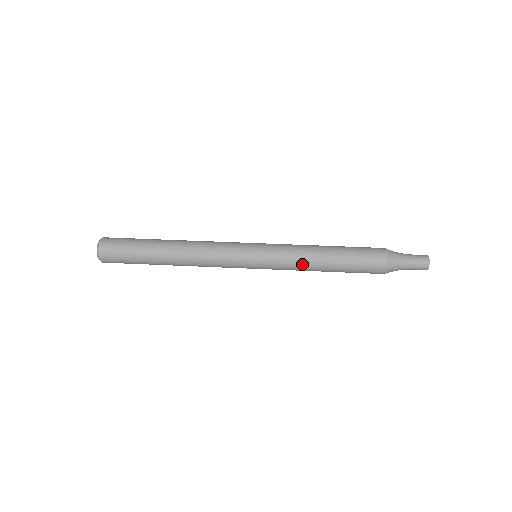
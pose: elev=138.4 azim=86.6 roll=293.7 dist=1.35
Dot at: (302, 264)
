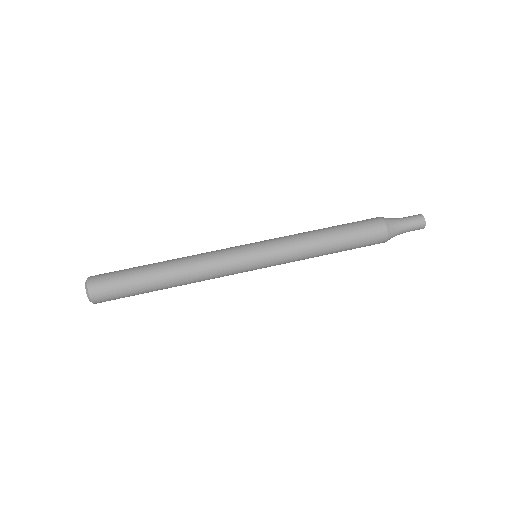
Dot at: (305, 252)
